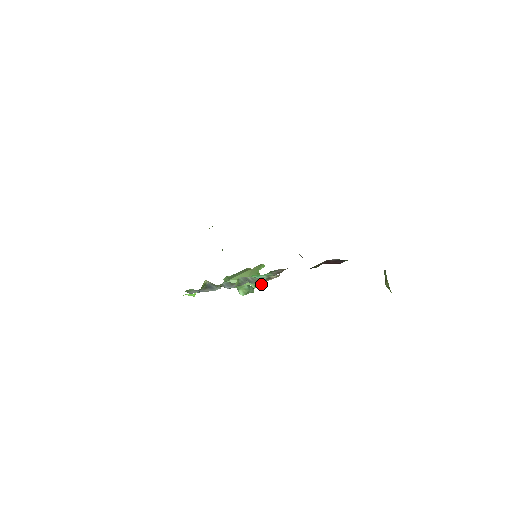
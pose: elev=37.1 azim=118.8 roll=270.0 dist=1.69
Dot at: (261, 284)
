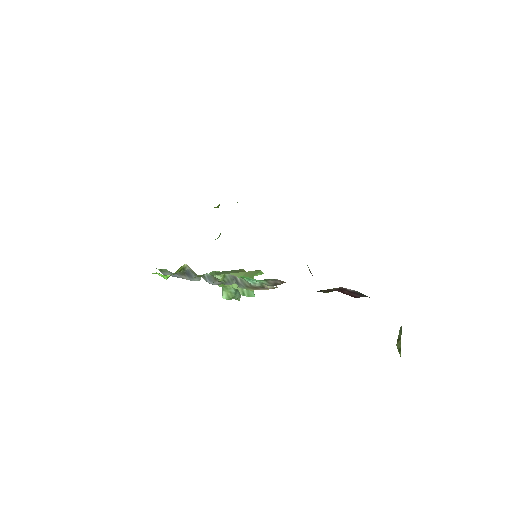
Dot at: (251, 293)
